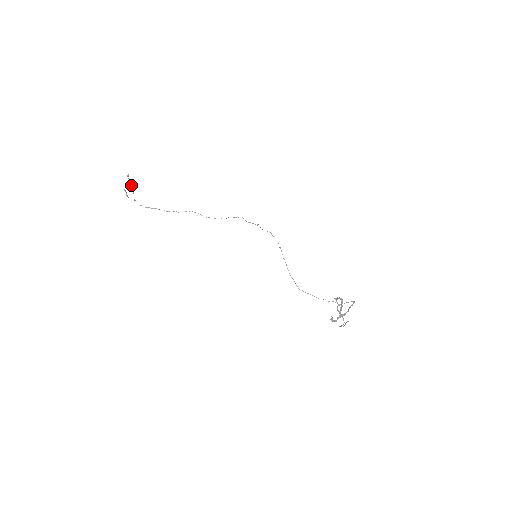
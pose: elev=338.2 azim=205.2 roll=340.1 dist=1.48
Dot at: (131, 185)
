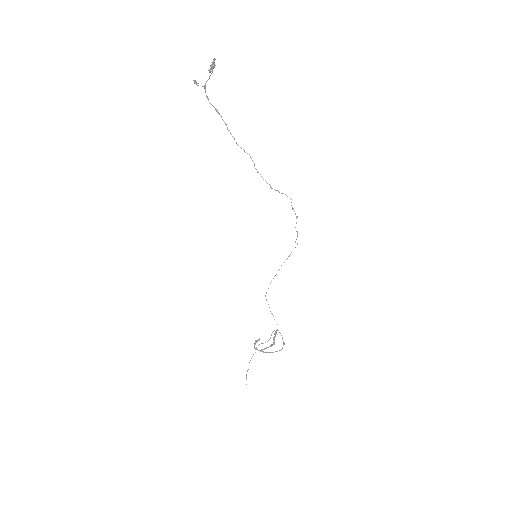
Dot at: (213, 66)
